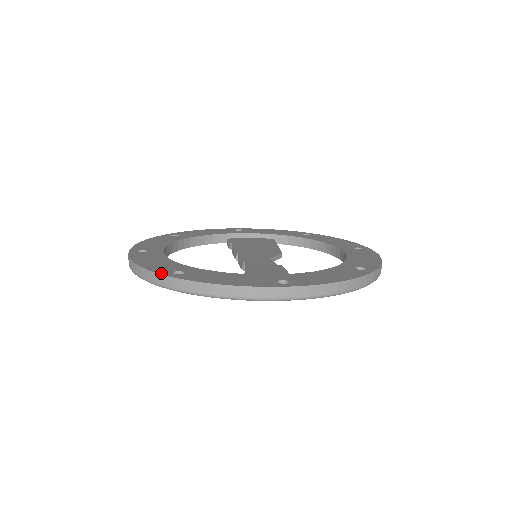
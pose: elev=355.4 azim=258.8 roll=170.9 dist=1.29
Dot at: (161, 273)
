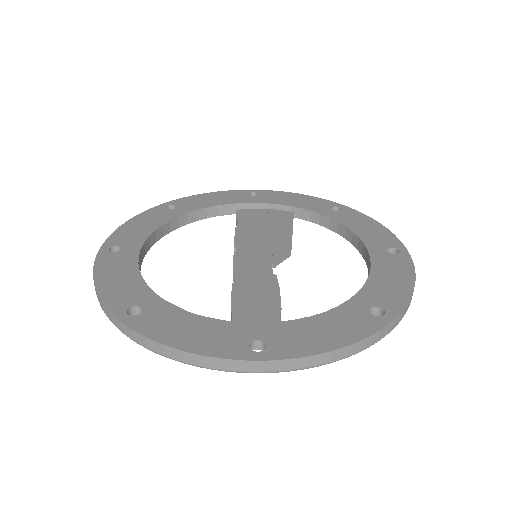
Dot at: (113, 311)
